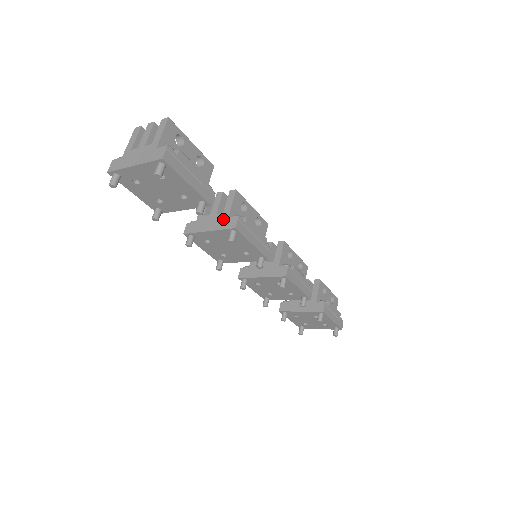
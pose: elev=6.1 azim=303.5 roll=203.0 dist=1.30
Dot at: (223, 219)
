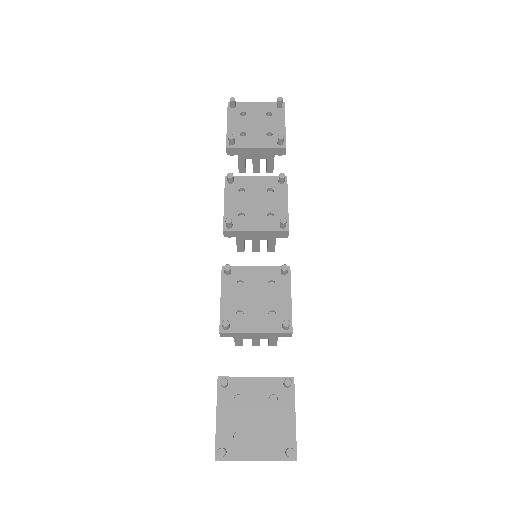
Dot at: occluded
